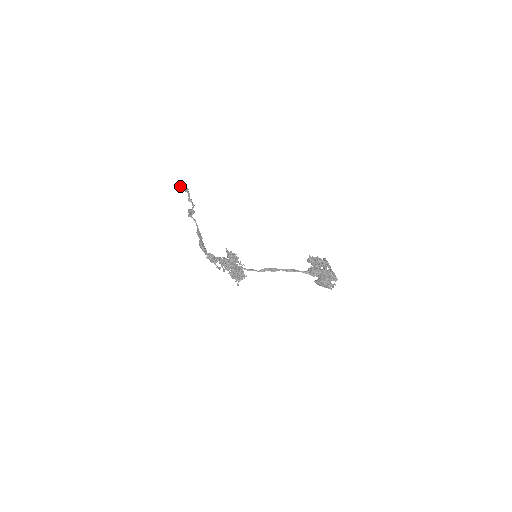
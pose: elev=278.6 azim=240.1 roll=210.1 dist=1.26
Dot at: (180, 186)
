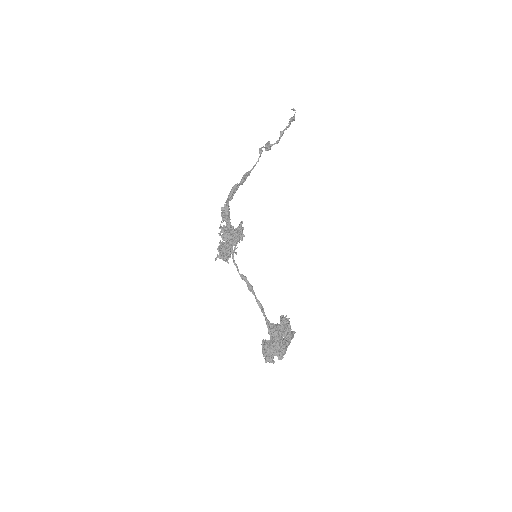
Dot at: (293, 109)
